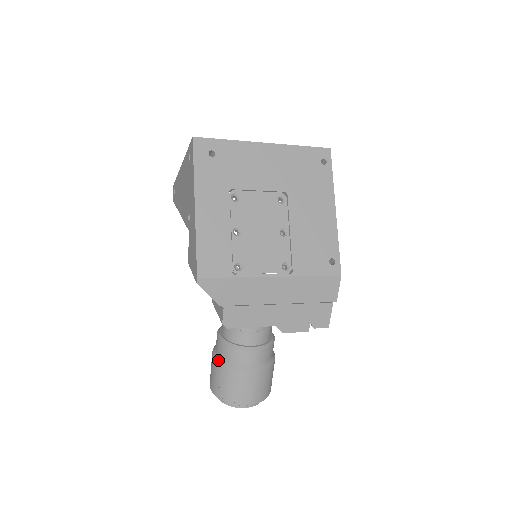
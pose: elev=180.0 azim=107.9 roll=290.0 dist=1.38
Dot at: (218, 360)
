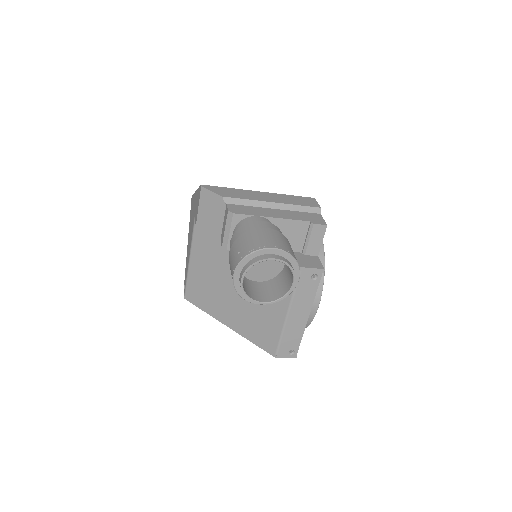
Dot at: (233, 243)
